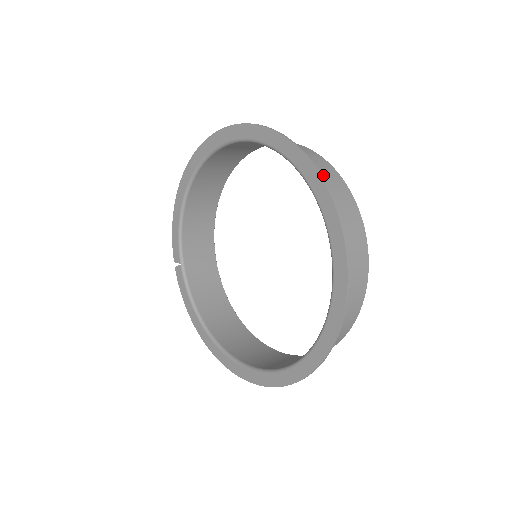
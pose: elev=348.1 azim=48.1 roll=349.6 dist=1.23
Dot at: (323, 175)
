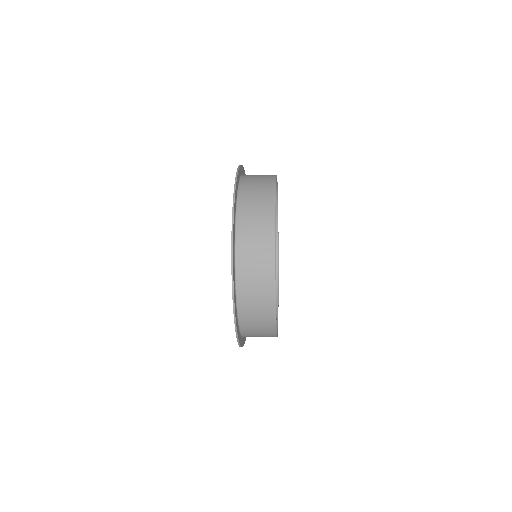
Dot at: (258, 187)
